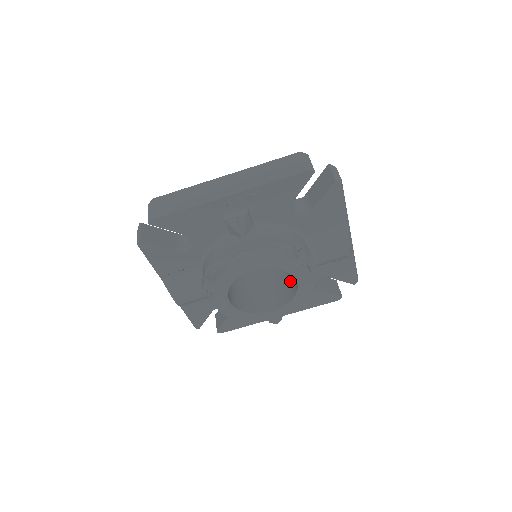
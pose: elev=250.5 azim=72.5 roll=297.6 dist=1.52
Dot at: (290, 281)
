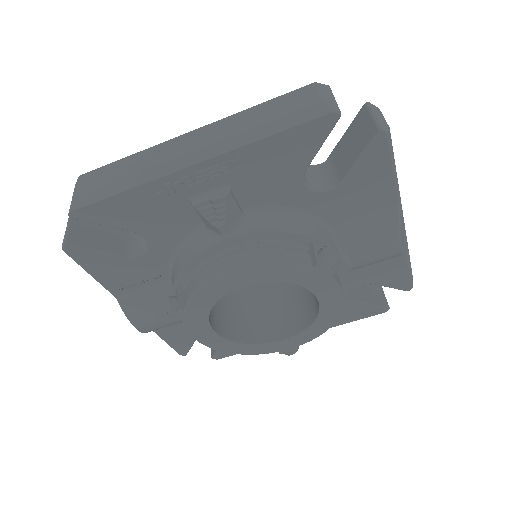
Dot at: (309, 294)
